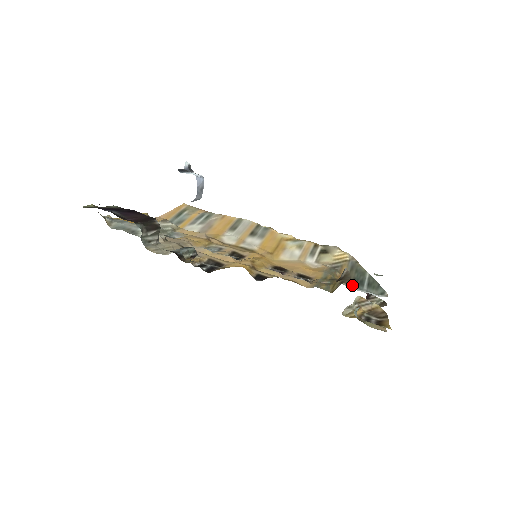
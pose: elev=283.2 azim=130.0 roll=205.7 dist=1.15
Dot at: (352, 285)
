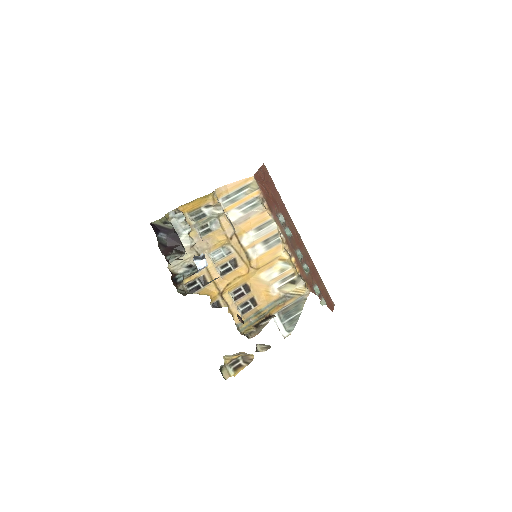
Dot at: (281, 315)
